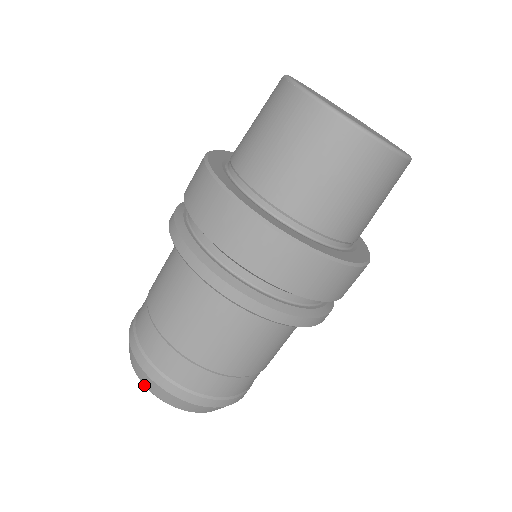
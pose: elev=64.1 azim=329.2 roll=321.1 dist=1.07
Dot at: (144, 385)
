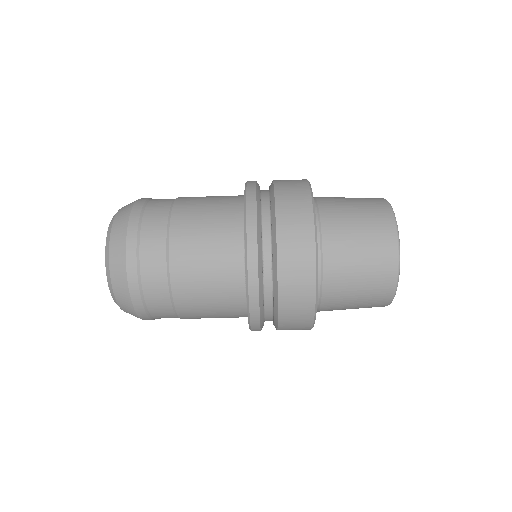
Dot at: (109, 259)
